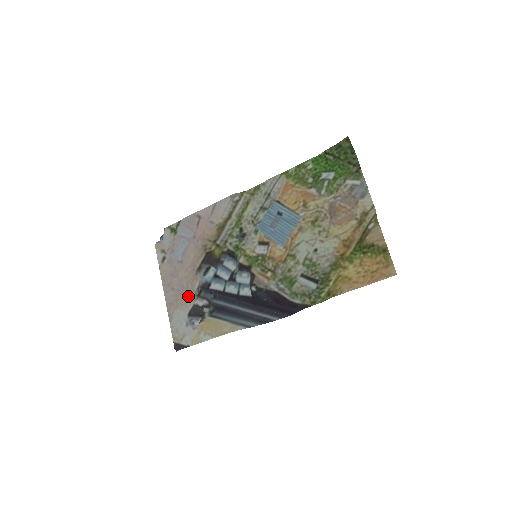
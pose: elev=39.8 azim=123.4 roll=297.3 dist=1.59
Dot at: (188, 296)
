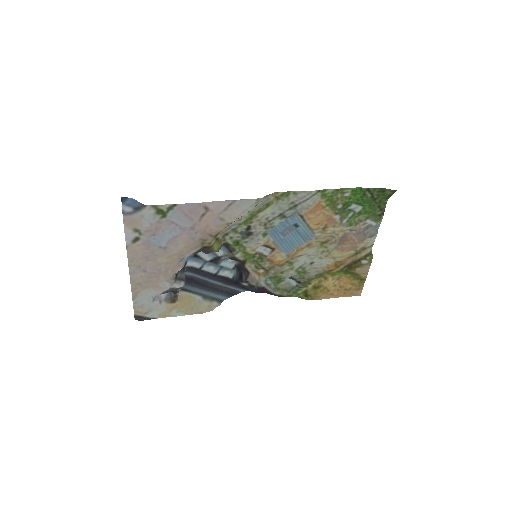
Dot at: (165, 280)
